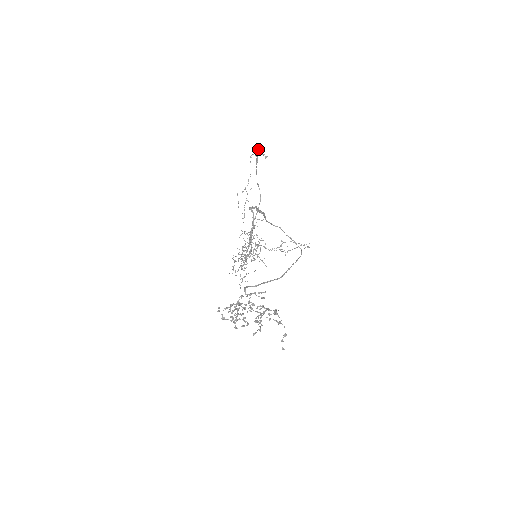
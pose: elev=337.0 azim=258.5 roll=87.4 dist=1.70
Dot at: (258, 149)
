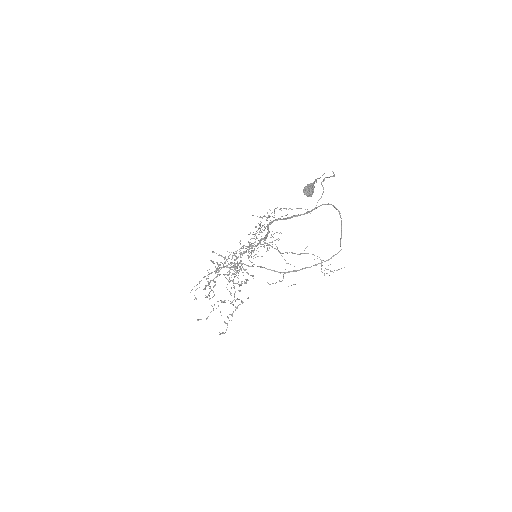
Dot at: (309, 189)
